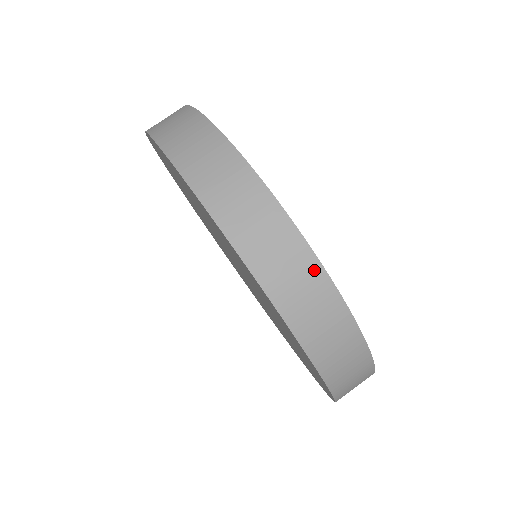
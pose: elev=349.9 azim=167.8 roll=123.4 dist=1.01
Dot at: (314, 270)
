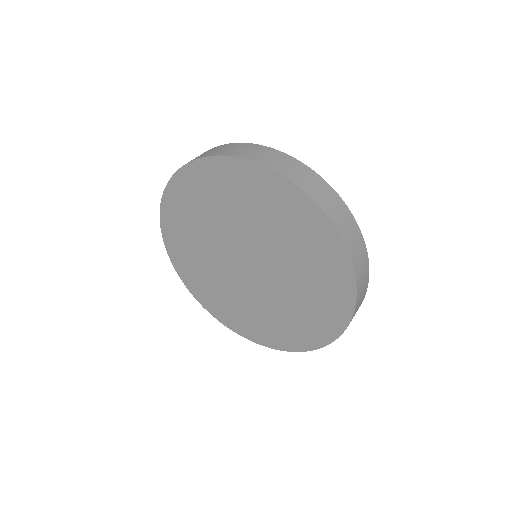
Dot at: (367, 277)
